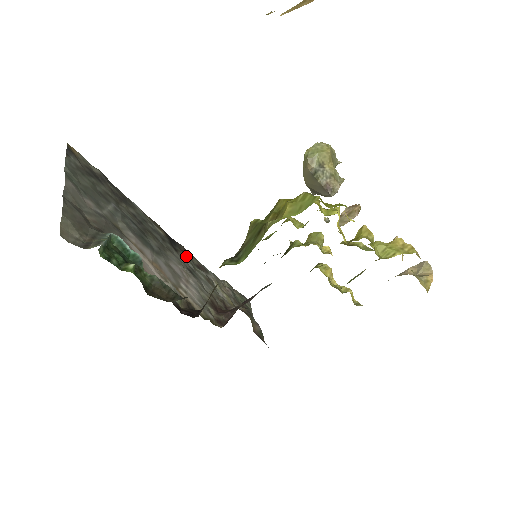
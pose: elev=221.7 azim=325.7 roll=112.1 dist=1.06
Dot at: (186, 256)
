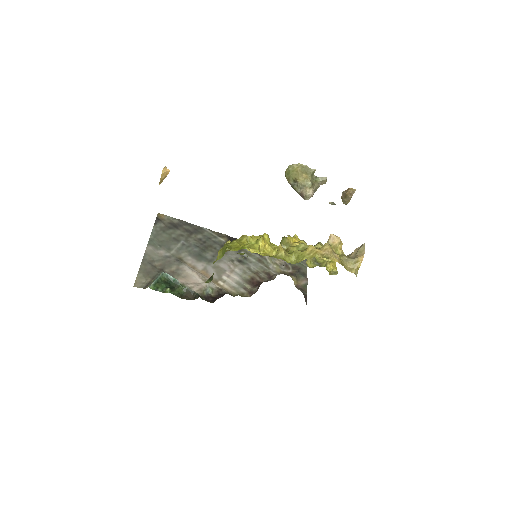
Dot at: (243, 249)
